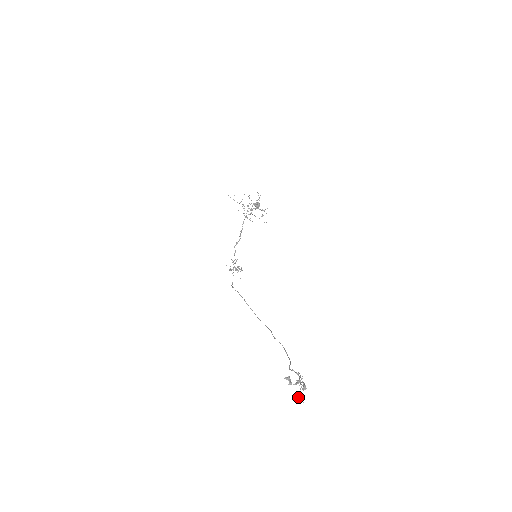
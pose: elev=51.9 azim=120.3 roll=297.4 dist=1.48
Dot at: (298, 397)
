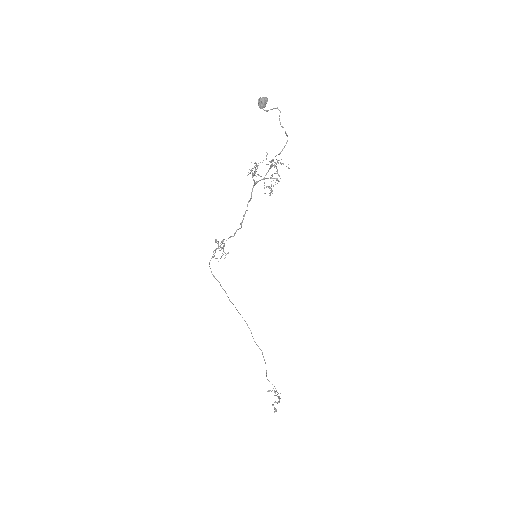
Dot at: occluded
